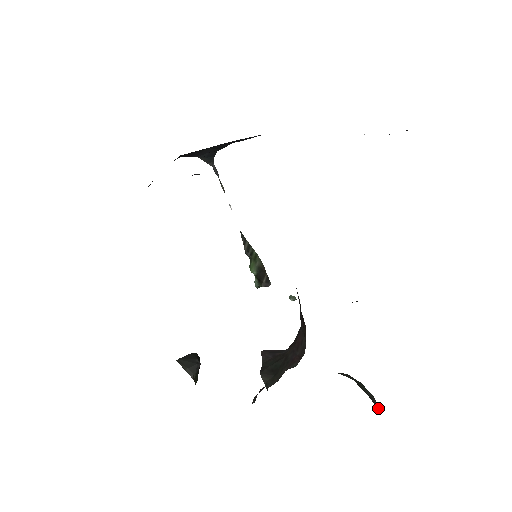
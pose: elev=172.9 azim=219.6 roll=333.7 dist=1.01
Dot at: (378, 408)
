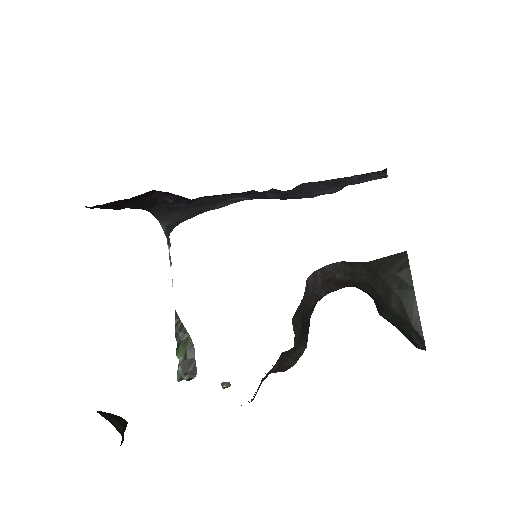
Dot at: (421, 335)
